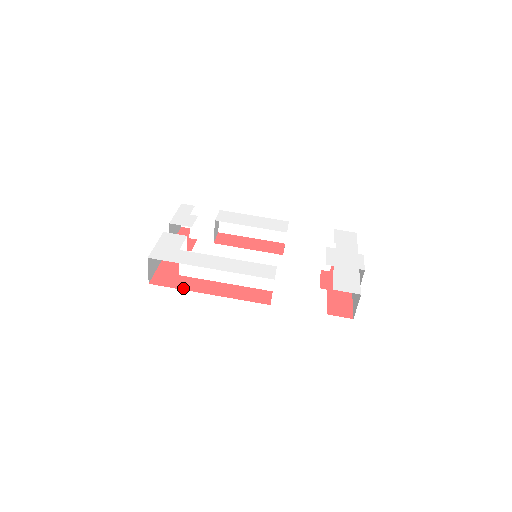
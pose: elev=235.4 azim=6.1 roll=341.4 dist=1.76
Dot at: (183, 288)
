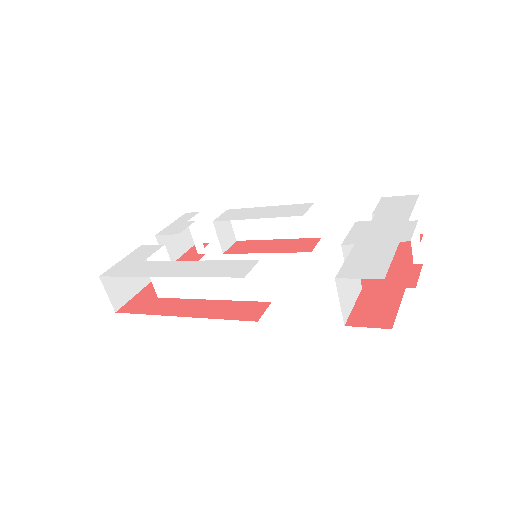
Dot at: (152, 312)
